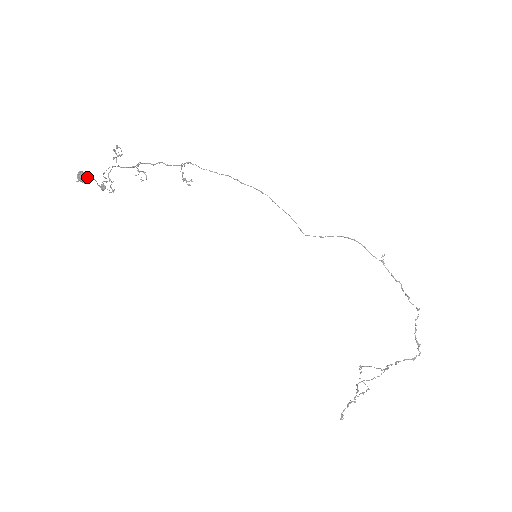
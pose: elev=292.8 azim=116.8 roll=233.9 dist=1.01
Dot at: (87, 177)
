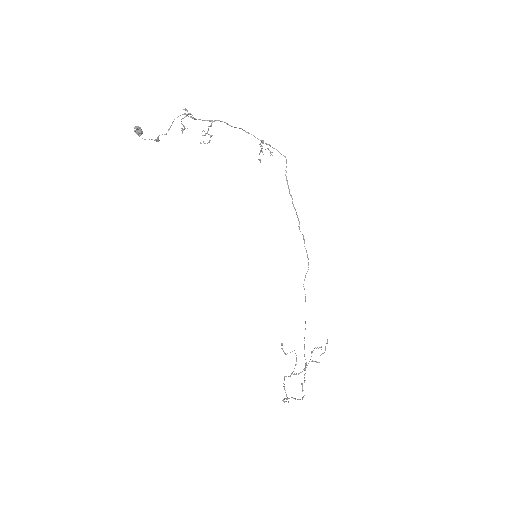
Dot at: (138, 135)
